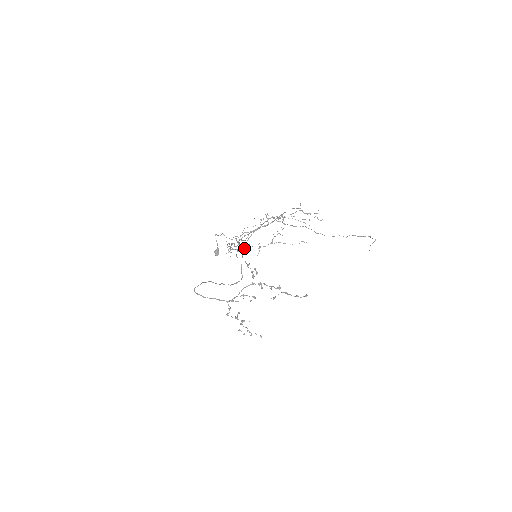
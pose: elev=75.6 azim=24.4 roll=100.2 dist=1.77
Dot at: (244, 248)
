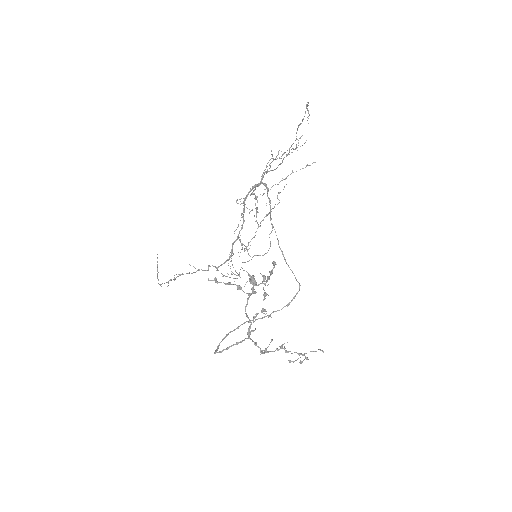
Dot at: (281, 251)
